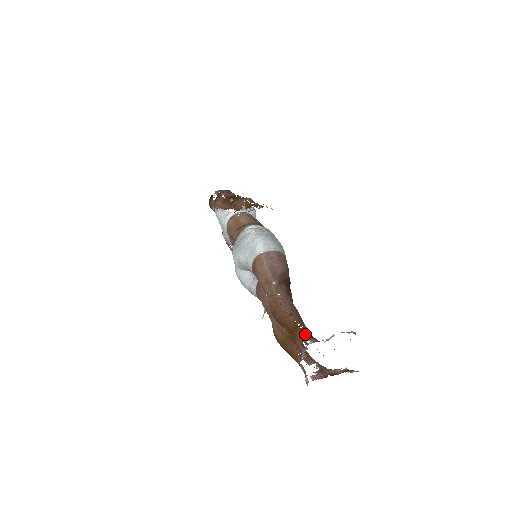
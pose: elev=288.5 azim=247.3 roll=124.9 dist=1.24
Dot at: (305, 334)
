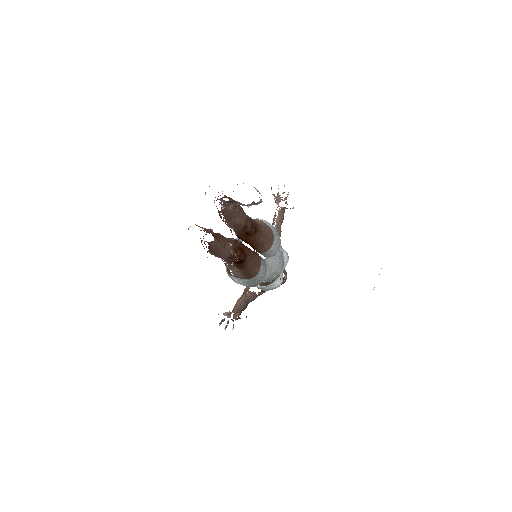
Dot at: (226, 196)
